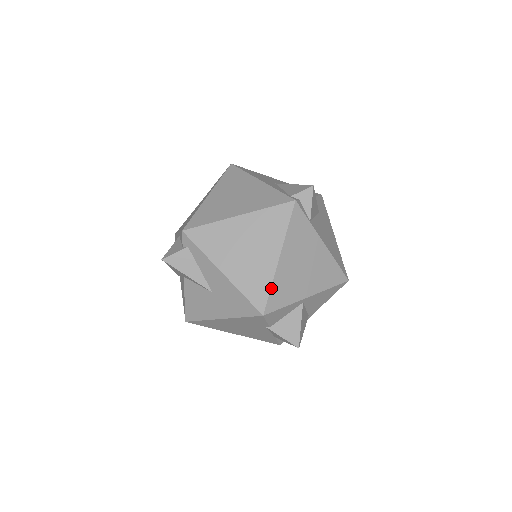
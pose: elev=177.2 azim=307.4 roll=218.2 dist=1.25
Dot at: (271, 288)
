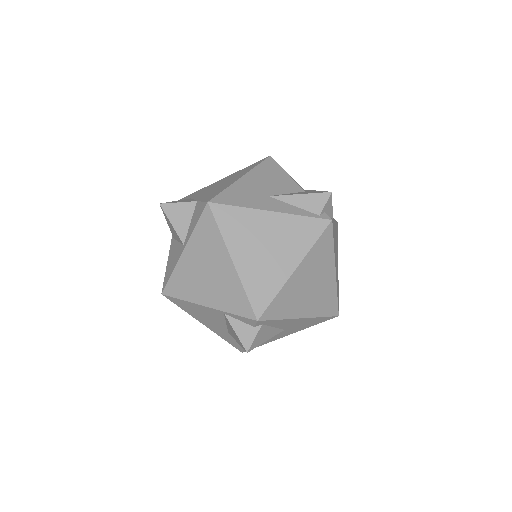
Dot at: (337, 295)
